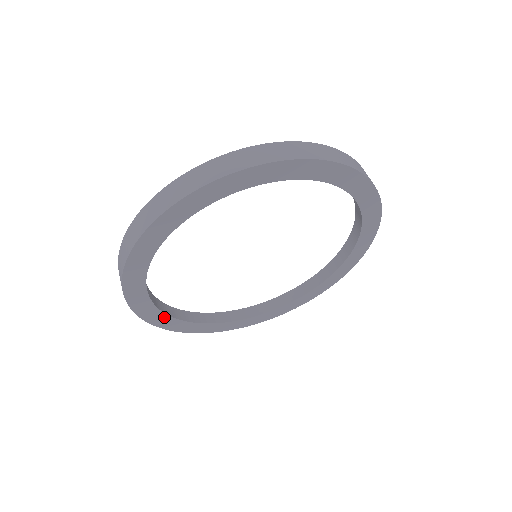
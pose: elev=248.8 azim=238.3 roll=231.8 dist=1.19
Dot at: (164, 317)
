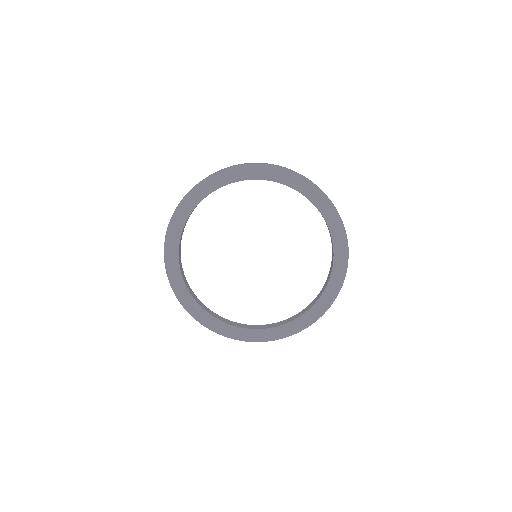
Dot at: (177, 269)
